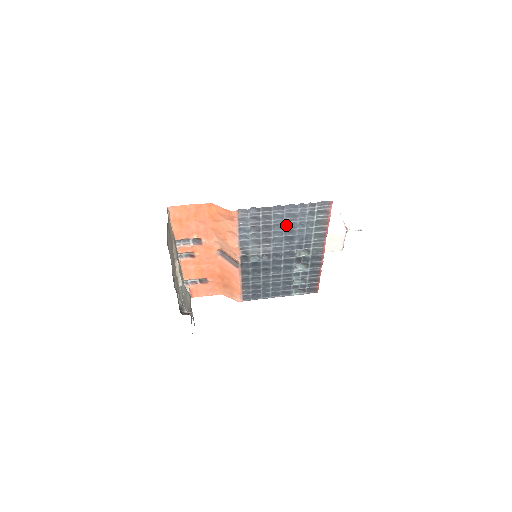
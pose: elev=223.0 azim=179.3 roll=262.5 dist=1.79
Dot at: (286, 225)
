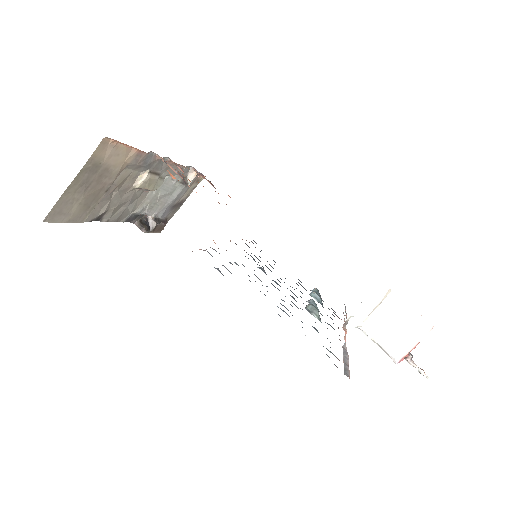
Dot at: occluded
